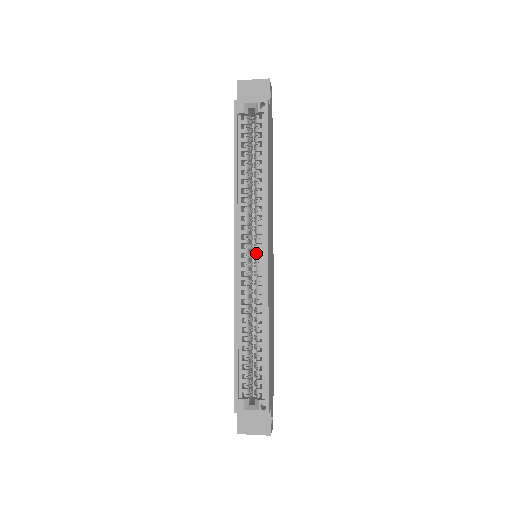
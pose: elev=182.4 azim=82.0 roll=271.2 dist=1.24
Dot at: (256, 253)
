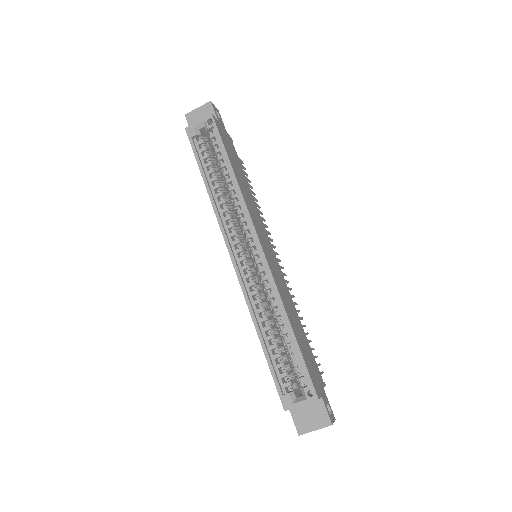
Dot at: (250, 248)
